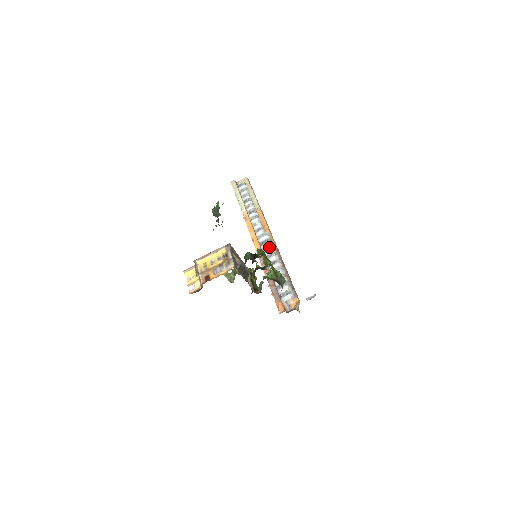
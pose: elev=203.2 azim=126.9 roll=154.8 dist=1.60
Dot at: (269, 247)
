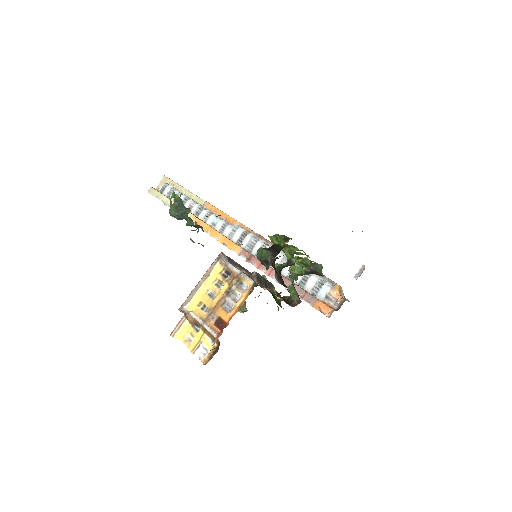
Dot at: (253, 241)
